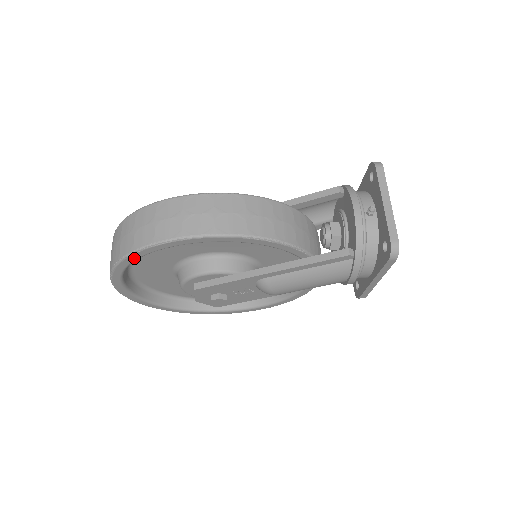
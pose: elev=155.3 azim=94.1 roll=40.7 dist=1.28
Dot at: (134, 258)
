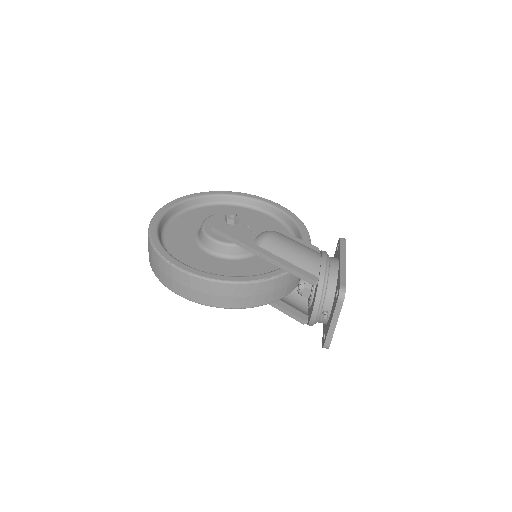
Dot at: occluded
